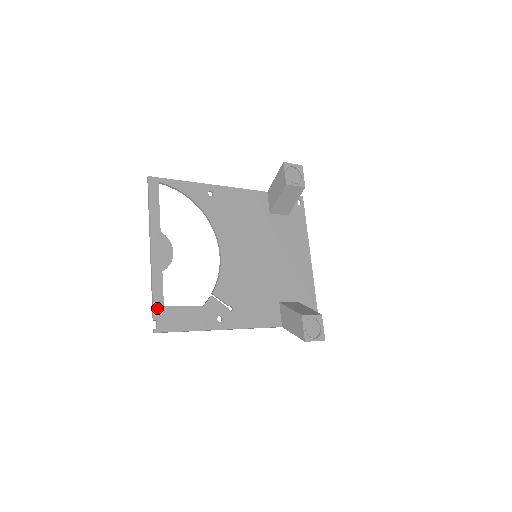
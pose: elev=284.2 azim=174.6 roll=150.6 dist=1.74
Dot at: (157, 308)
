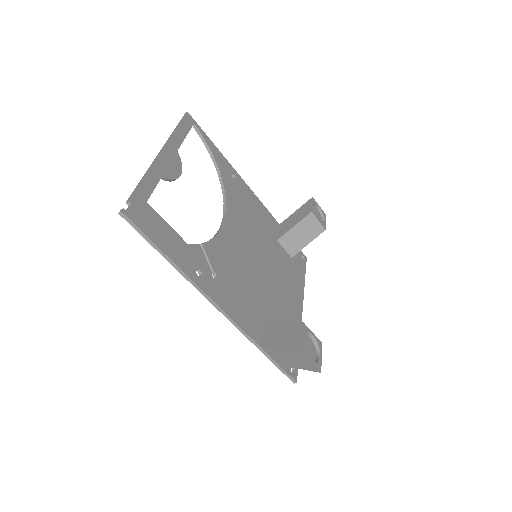
Dot at: (139, 196)
